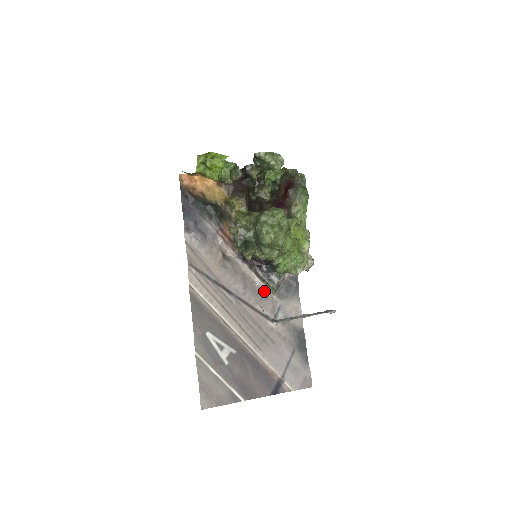
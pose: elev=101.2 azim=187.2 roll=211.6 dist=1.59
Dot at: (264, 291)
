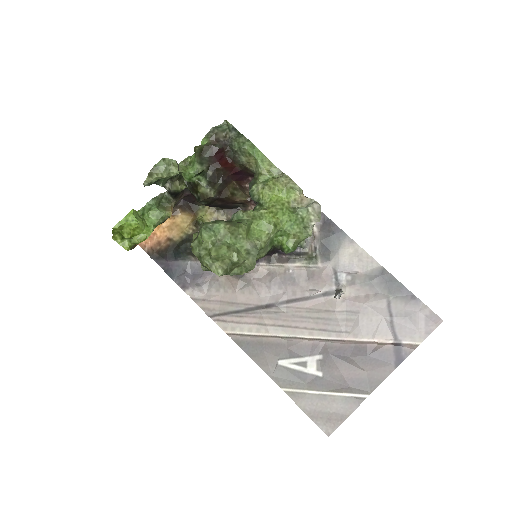
Dot at: (304, 269)
